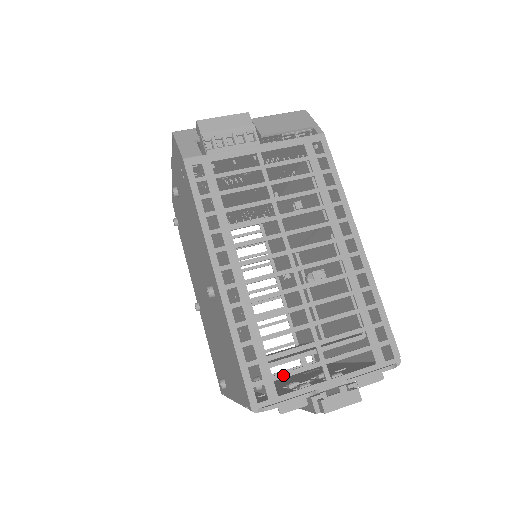
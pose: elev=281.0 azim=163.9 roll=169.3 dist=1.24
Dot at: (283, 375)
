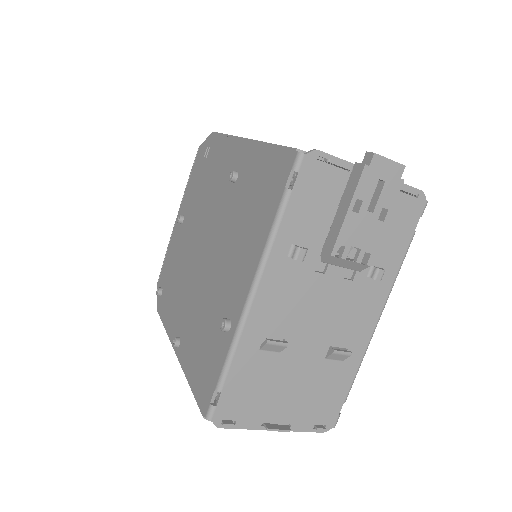
Dot at: occluded
